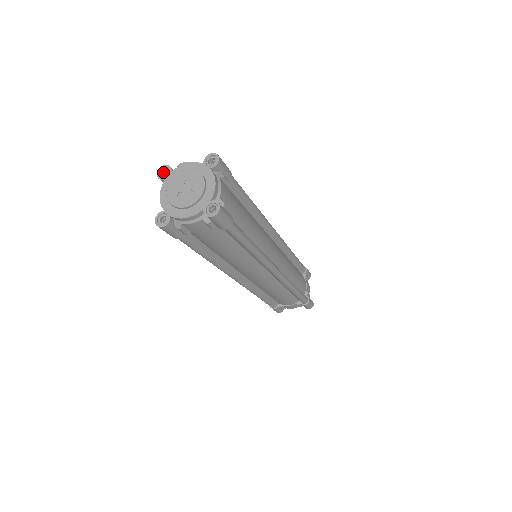
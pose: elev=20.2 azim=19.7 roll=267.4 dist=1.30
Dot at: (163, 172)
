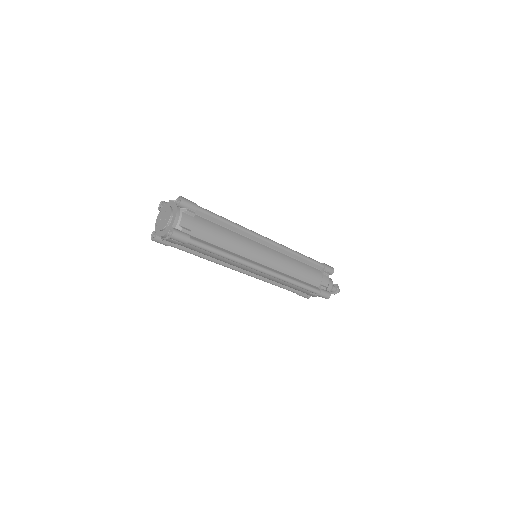
Dot at: (162, 205)
